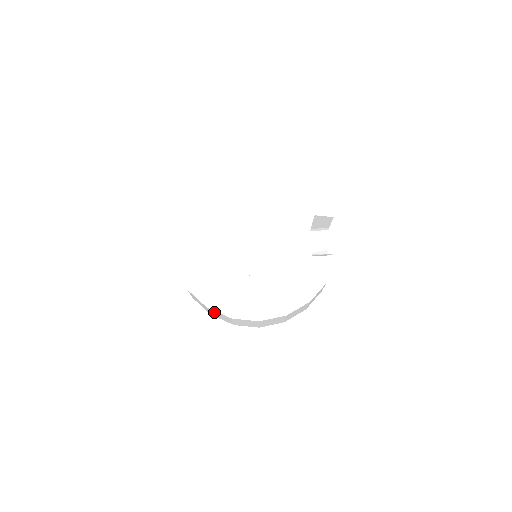
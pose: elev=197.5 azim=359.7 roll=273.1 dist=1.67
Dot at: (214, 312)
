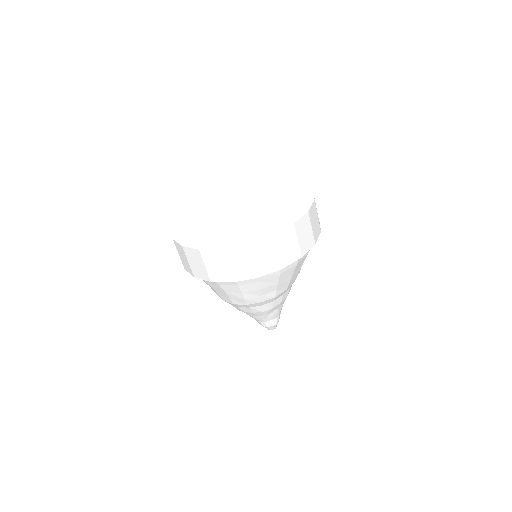
Dot at: (208, 259)
